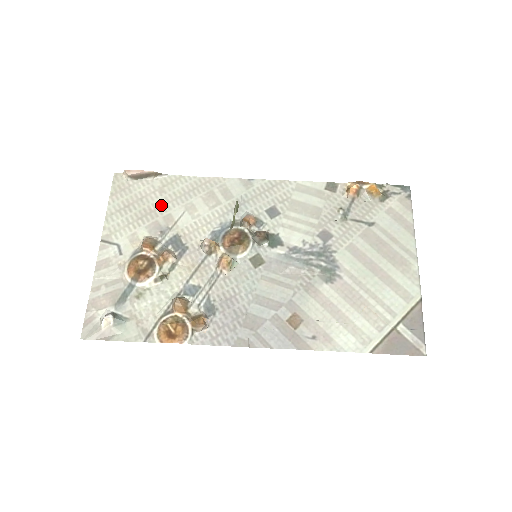
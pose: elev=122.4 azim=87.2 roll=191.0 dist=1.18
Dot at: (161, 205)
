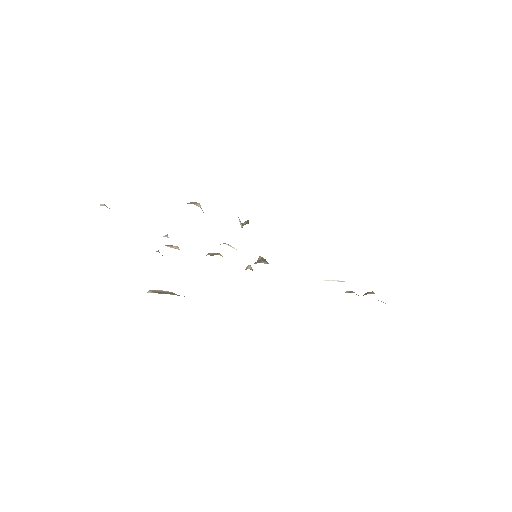
Dot at: occluded
